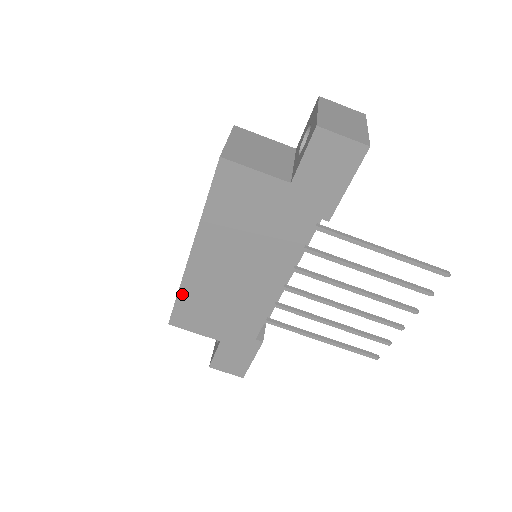
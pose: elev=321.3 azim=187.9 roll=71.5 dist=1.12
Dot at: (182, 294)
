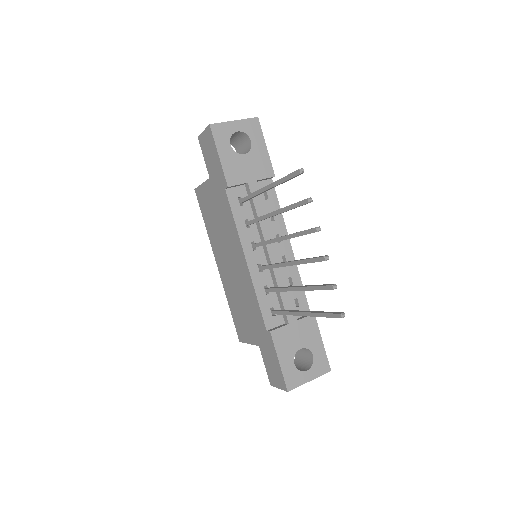
Dot at: (230, 305)
